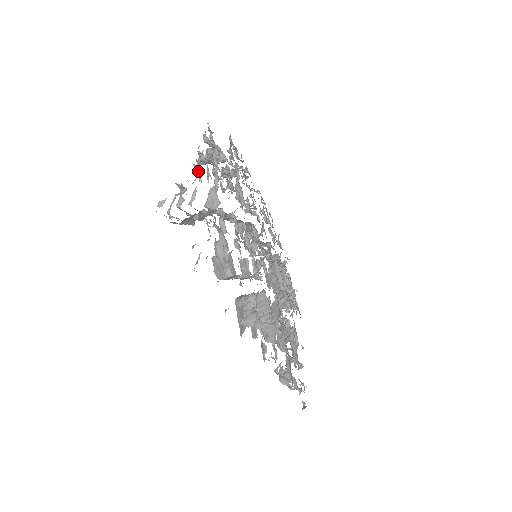
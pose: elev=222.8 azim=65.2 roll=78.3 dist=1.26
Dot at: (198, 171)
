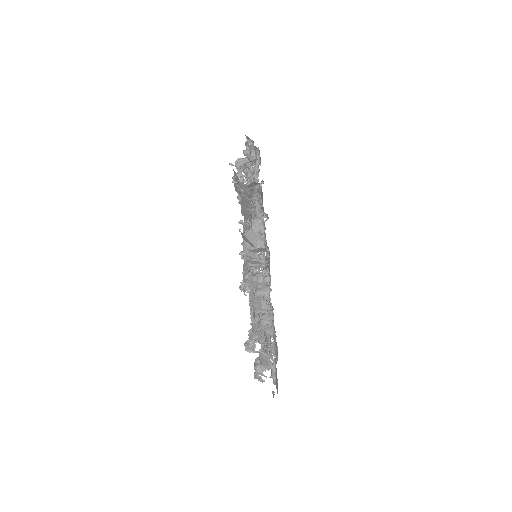
Dot at: (257, 157)
